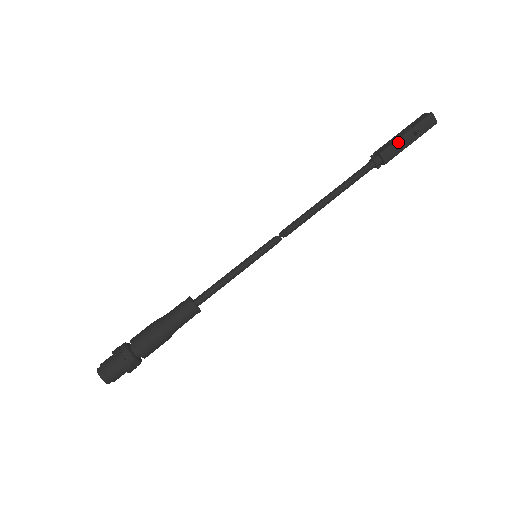
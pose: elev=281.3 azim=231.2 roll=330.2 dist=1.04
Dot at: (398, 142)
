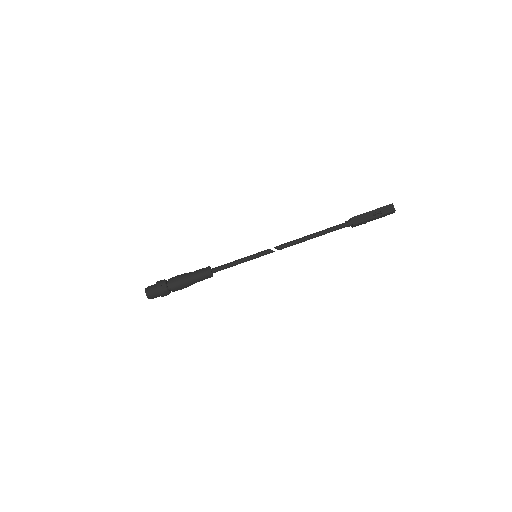
Dot at: (367, 221)
